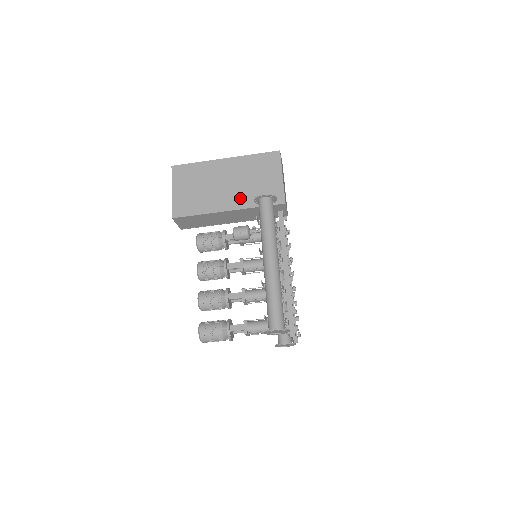
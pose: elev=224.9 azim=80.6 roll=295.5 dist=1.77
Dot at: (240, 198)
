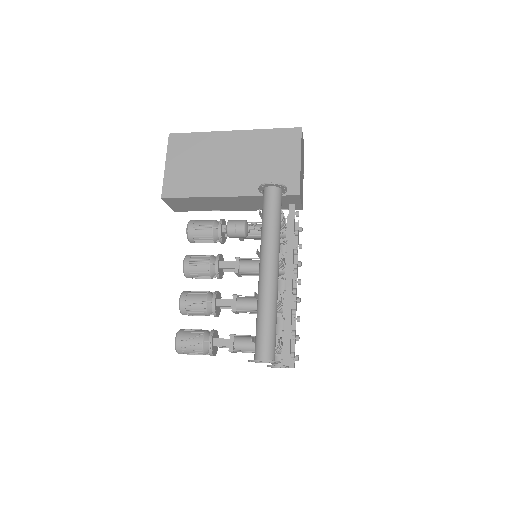
Dot at: (245, 182)
